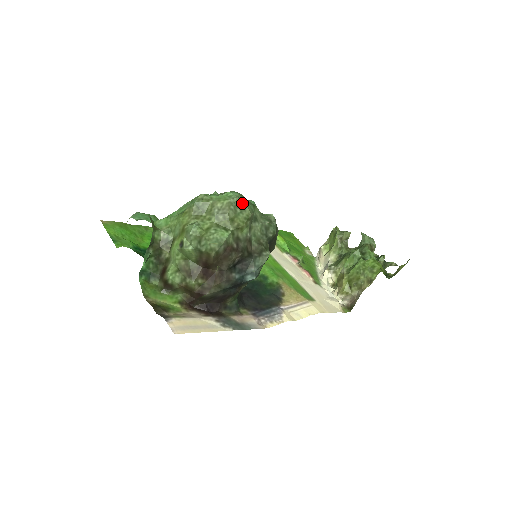
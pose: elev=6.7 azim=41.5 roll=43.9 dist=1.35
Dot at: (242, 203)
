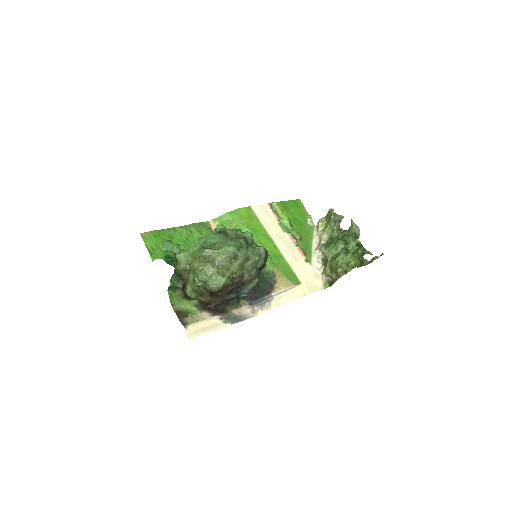
Dot at: (236, 255)
